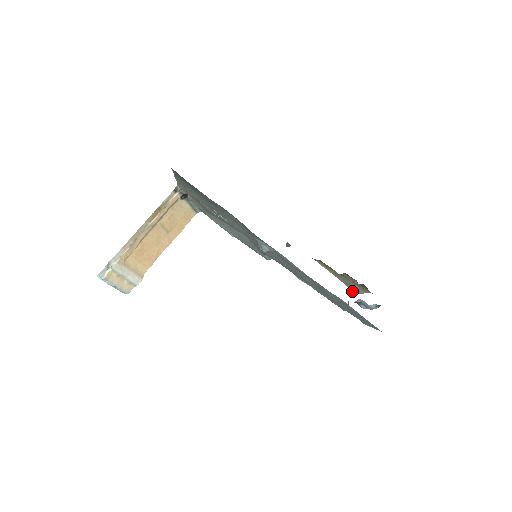
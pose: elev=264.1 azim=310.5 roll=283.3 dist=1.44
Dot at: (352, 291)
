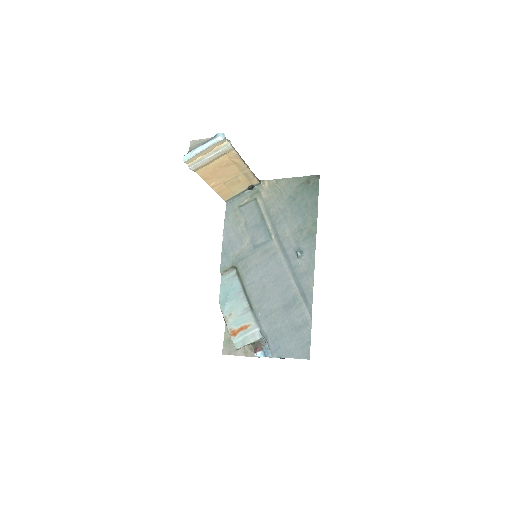
Dot at: (222, 351)
